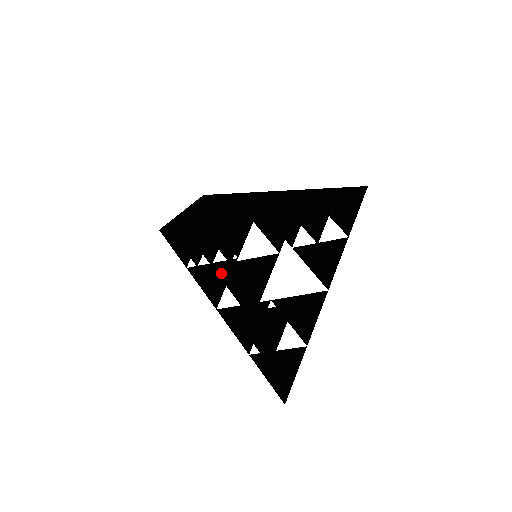
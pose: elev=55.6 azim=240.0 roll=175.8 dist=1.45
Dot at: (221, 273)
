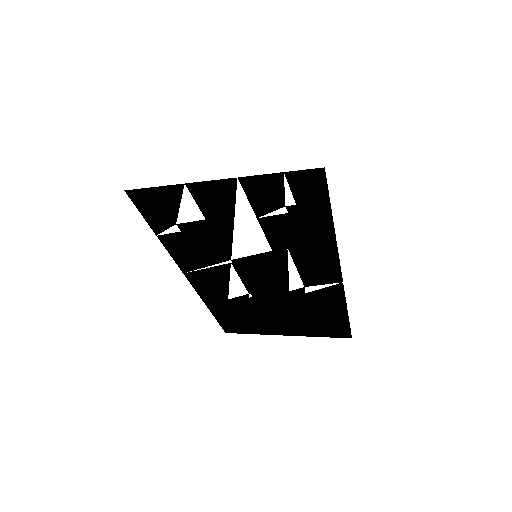
Dot at: (271, 315)
